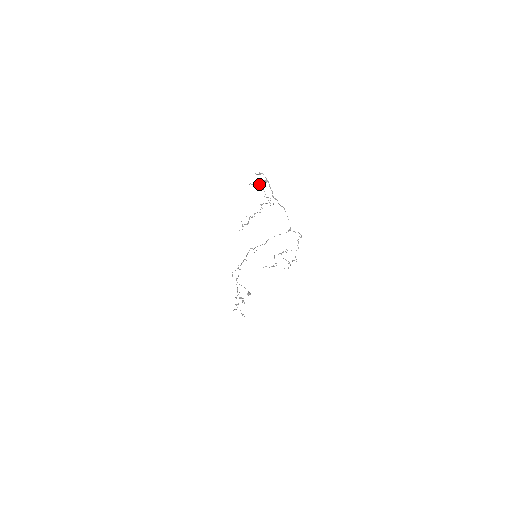
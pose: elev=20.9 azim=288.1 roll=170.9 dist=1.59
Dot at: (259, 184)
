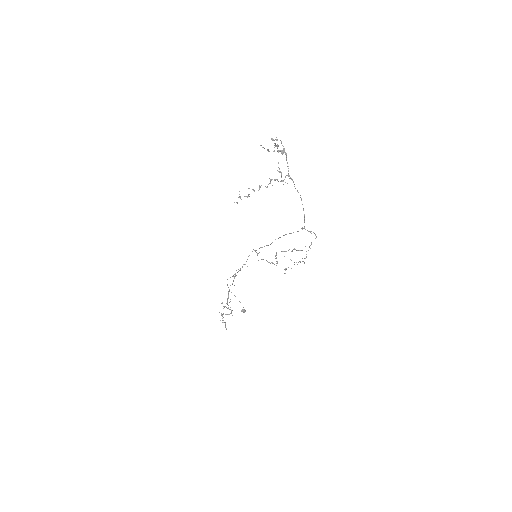
Dot at: (273, 151)
